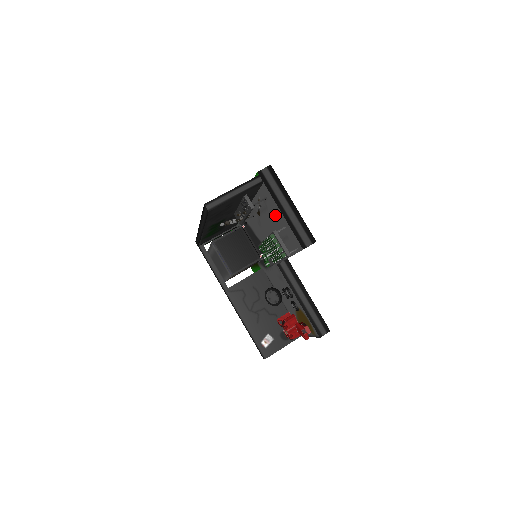
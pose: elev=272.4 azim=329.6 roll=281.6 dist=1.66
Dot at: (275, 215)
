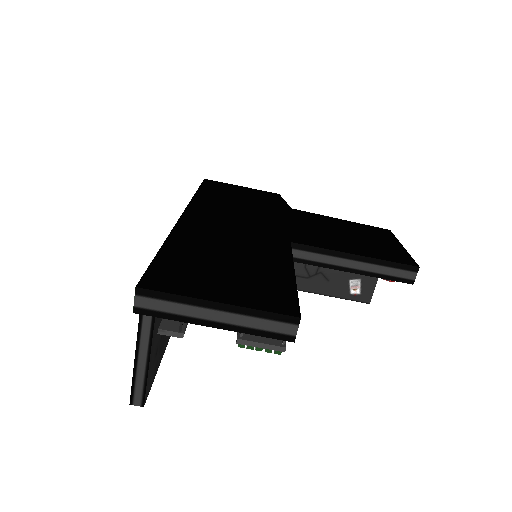
Dot at: occluded
